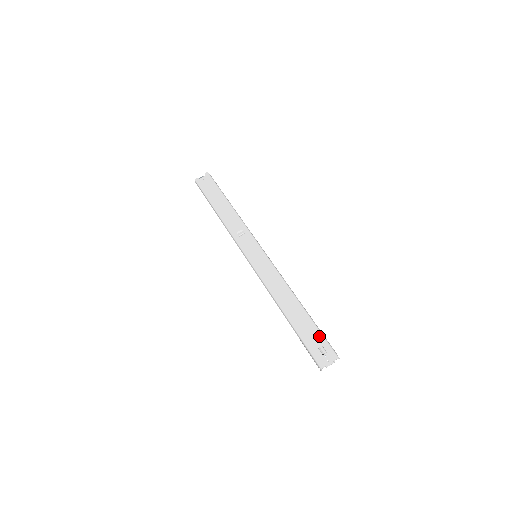
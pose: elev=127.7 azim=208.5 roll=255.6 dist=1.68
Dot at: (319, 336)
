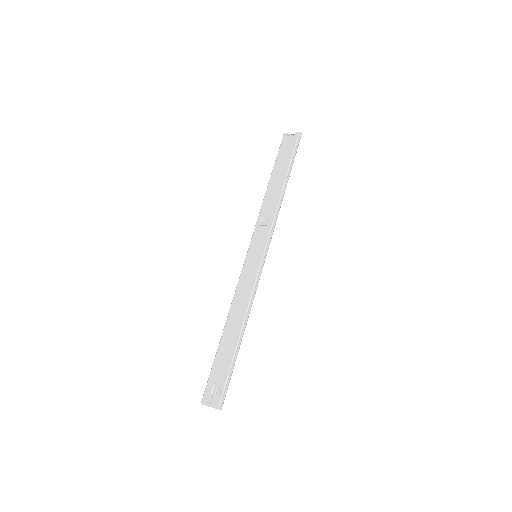
Dot at: (224, 376)
